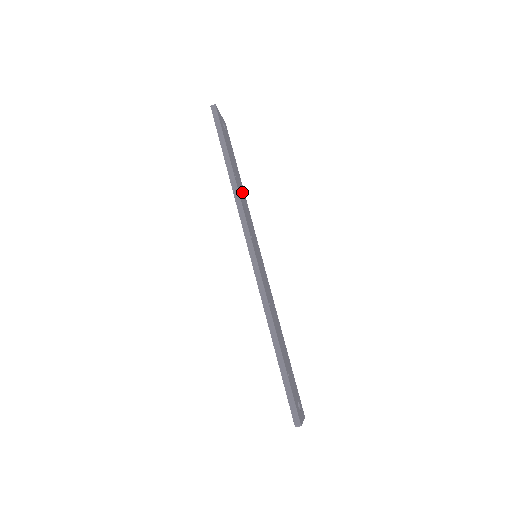
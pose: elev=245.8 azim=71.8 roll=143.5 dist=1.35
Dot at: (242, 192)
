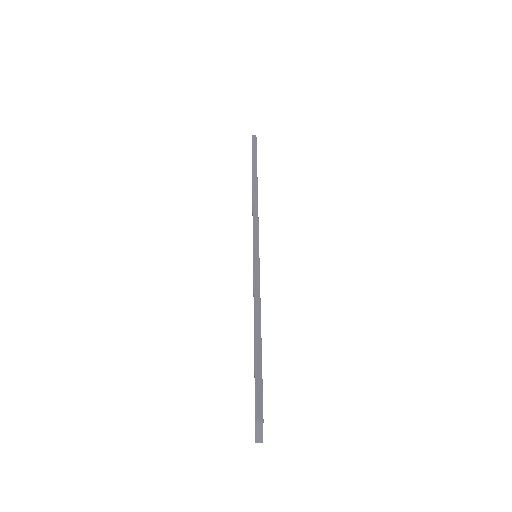
Dot at: occluded
